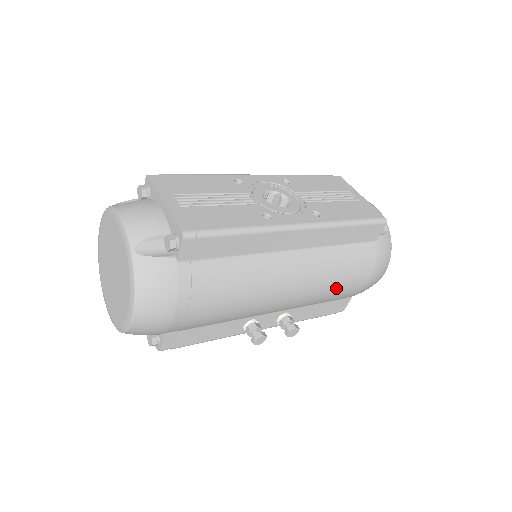
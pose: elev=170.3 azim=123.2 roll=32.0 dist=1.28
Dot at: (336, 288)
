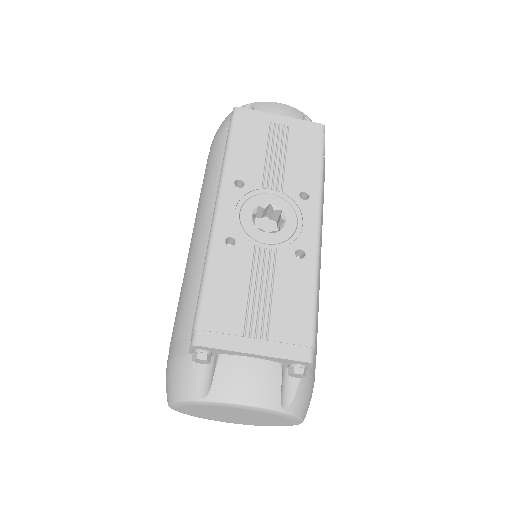
Dot at: occluded
